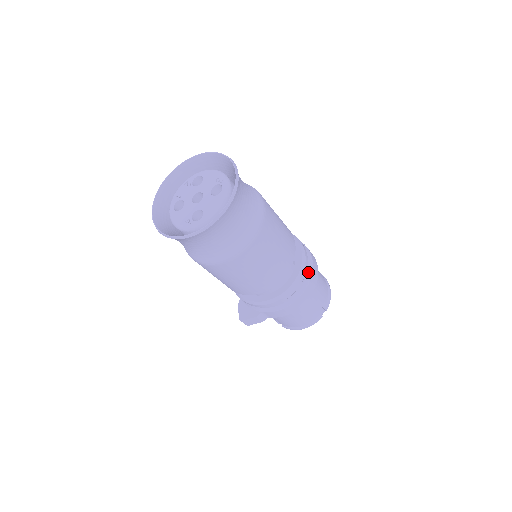
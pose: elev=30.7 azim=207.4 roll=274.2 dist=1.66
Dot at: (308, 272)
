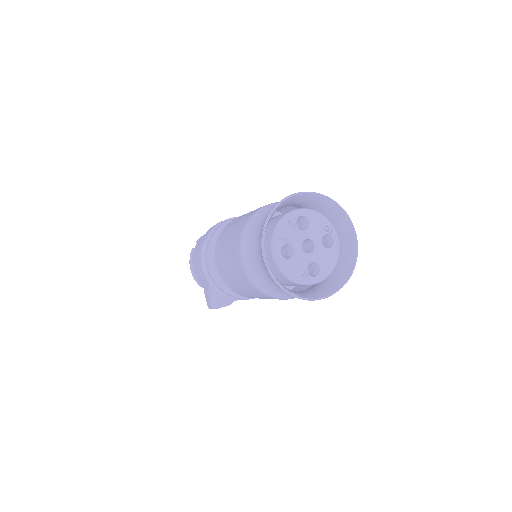
Dot at: occluded
